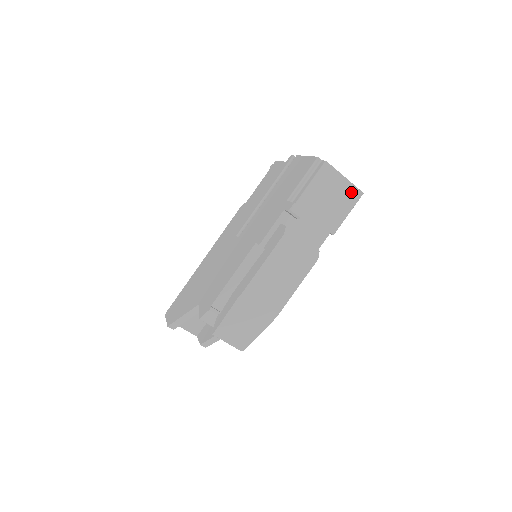
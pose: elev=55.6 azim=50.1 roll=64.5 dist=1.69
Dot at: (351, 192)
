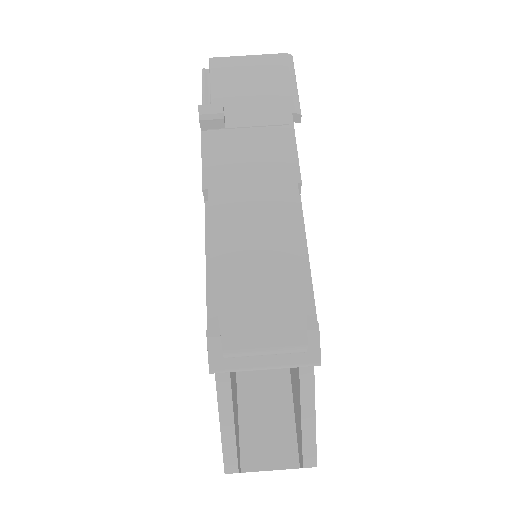
Dot at: (273, 62)
